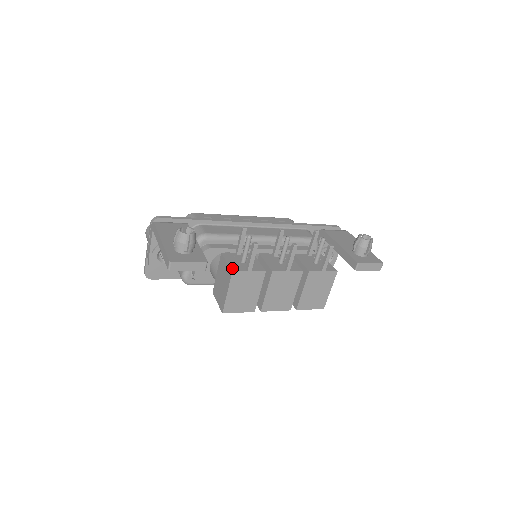
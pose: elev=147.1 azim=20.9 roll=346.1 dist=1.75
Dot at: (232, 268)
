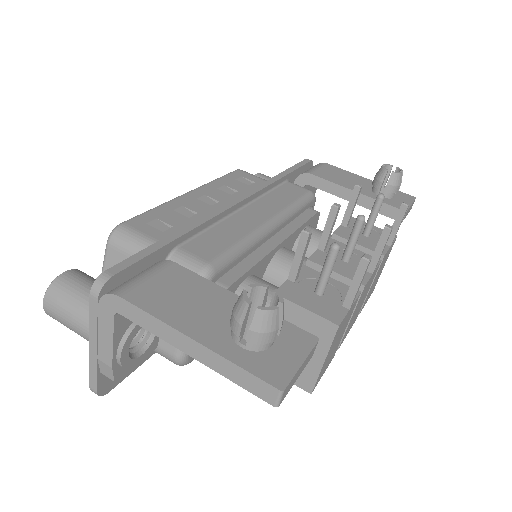
Dot at: (329, 318)
